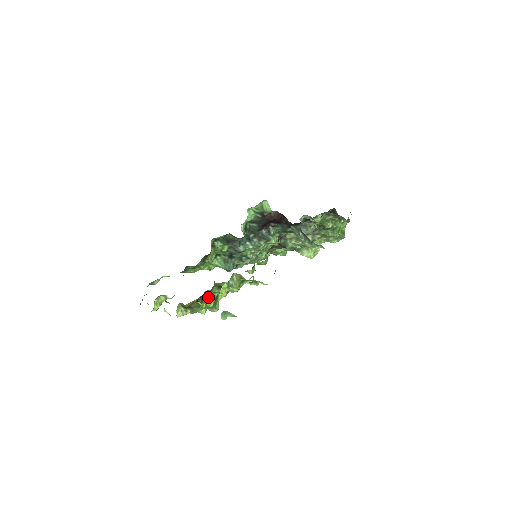
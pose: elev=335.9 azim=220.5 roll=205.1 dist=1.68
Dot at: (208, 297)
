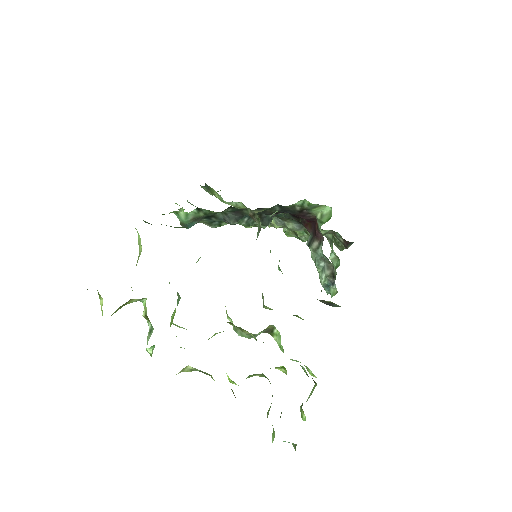
Dot at: (249, 376)
